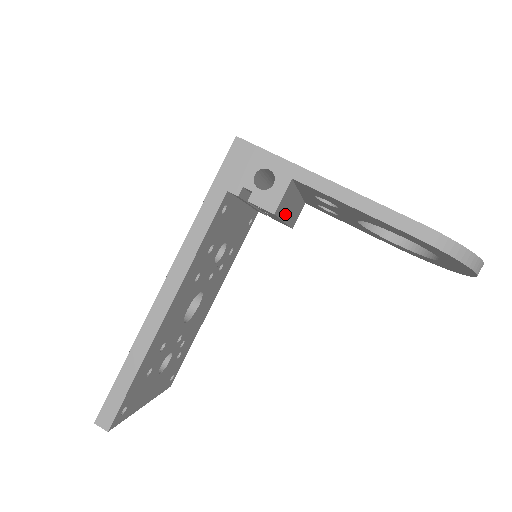
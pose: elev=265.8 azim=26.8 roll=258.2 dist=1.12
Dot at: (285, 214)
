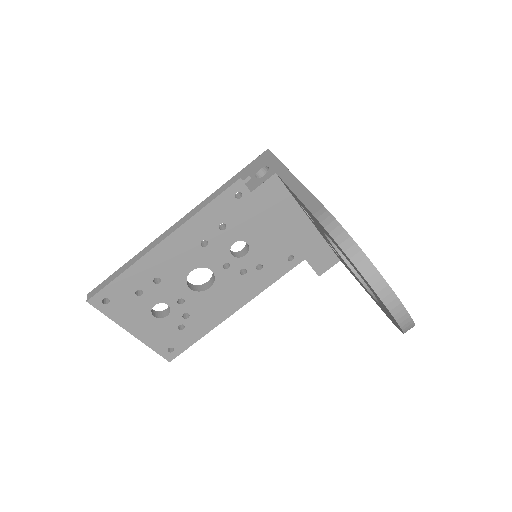
Dot at: (283, 222)
